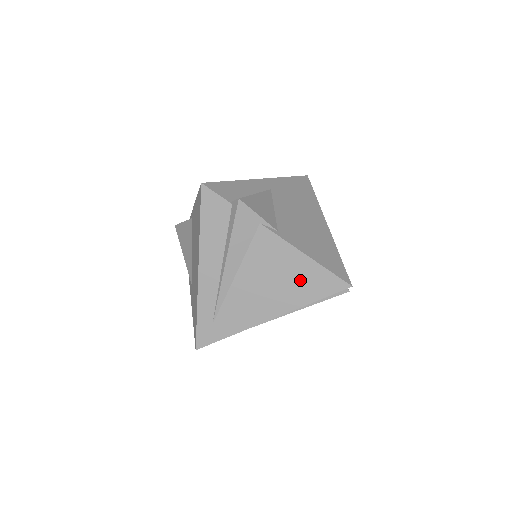
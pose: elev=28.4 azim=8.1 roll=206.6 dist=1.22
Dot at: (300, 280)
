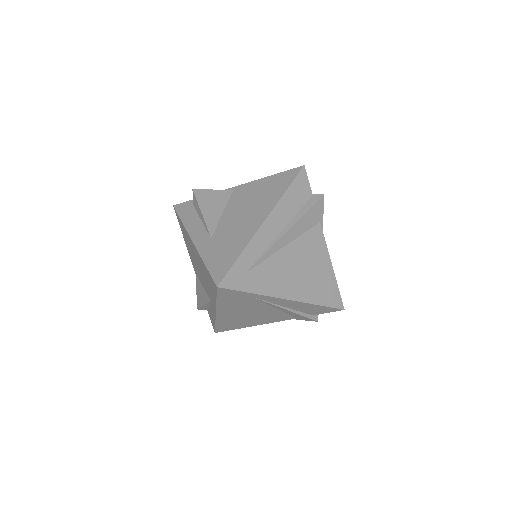
Dot at: (320, 282)
